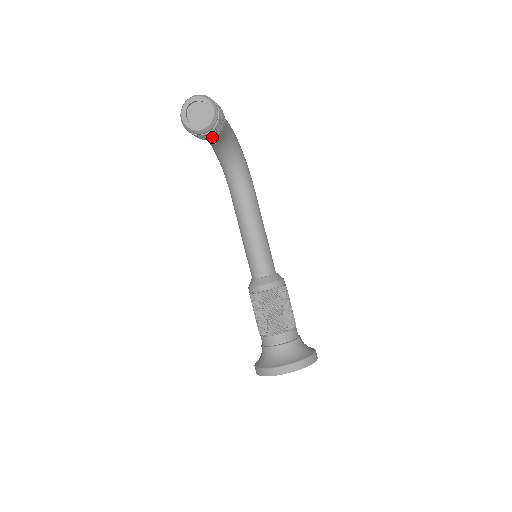
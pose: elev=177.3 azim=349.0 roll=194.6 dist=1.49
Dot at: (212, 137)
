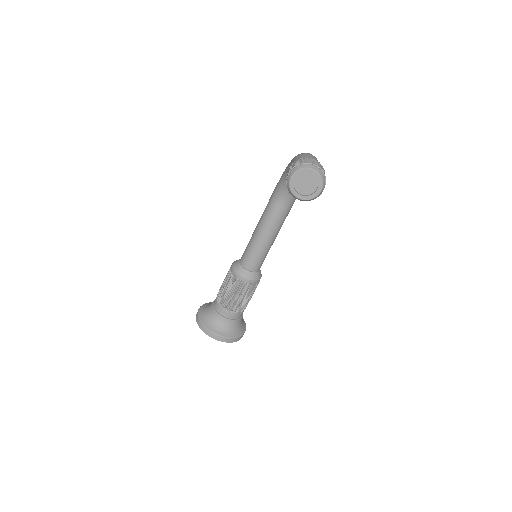
Dot at: occluded
